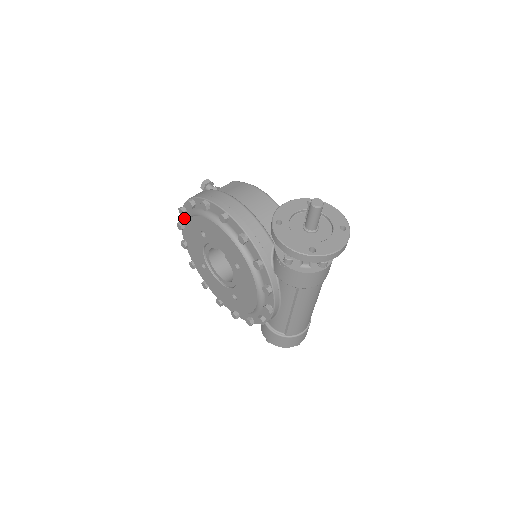
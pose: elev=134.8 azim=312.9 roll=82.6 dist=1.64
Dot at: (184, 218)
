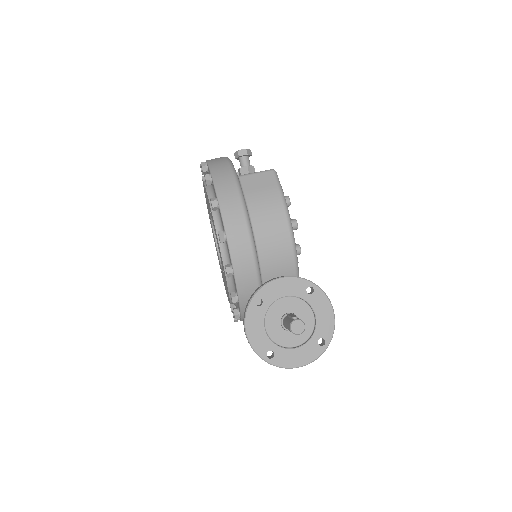
Dot at: occluded
